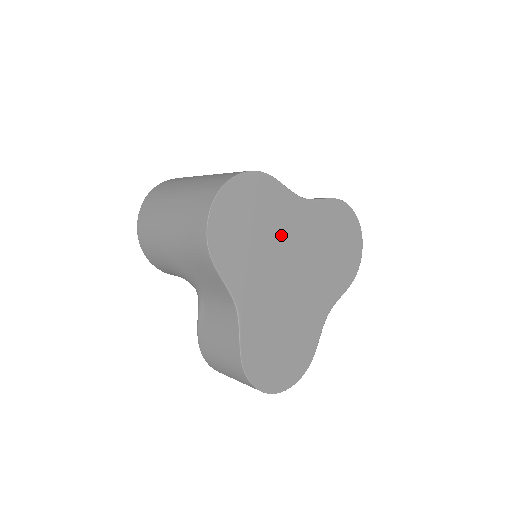
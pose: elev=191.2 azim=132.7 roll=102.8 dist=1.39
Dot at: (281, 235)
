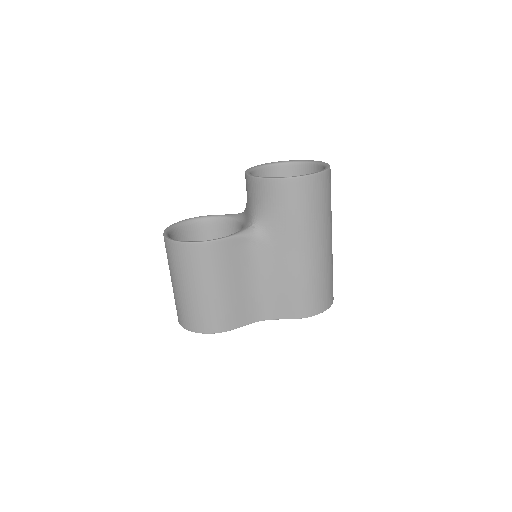
Dot at: occluded
